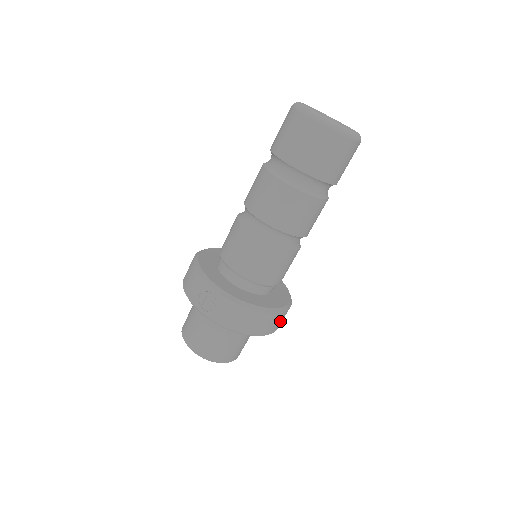
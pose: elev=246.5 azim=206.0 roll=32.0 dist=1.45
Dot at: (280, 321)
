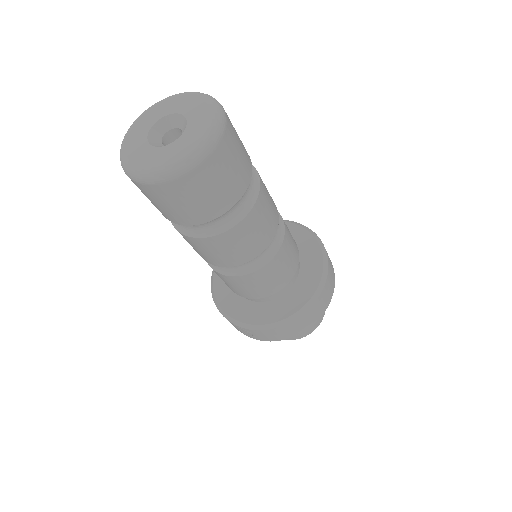
Dot at: (326, 295)
